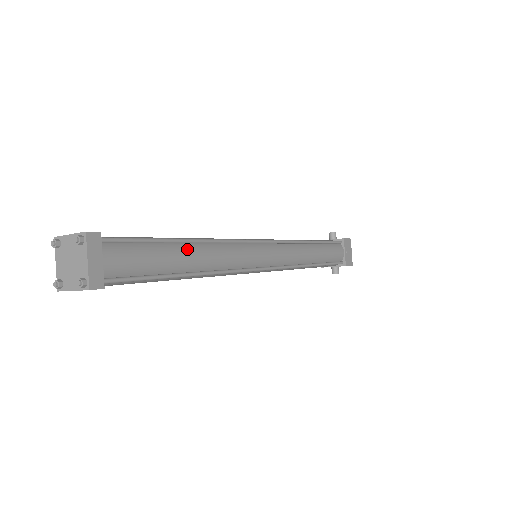
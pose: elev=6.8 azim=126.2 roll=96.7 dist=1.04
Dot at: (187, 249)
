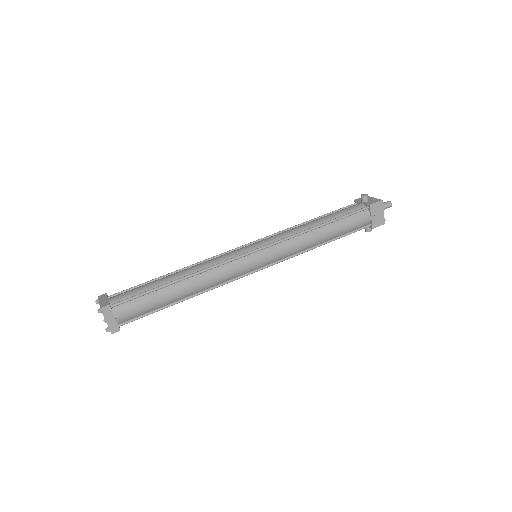
Dot at: (177, 287)
